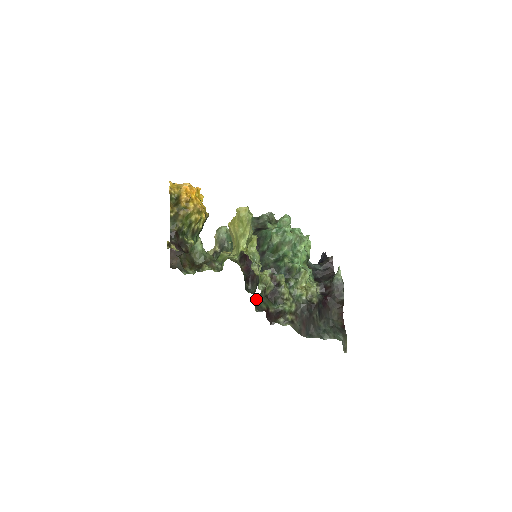
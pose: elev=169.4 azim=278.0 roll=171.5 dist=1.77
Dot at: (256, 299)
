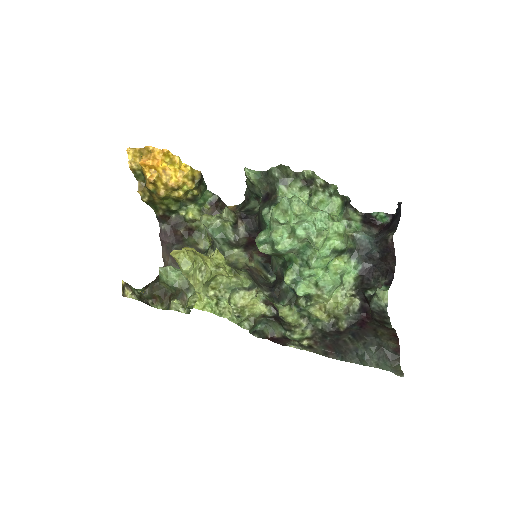
Dot at: (249, 332)
